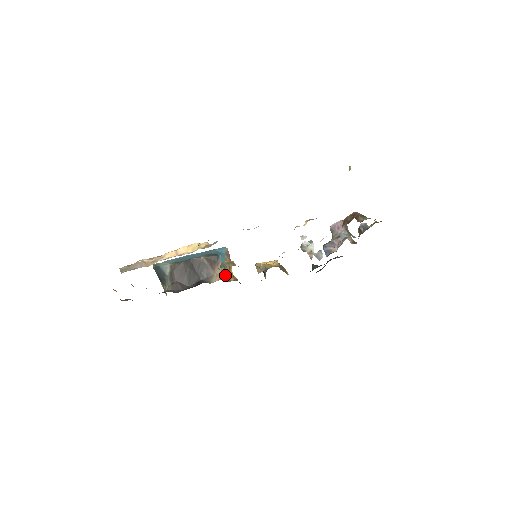
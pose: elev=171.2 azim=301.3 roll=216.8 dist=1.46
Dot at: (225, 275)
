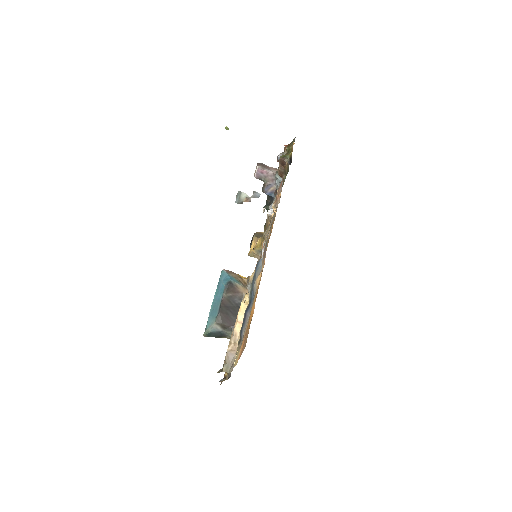
Dot at: (245, 285)
